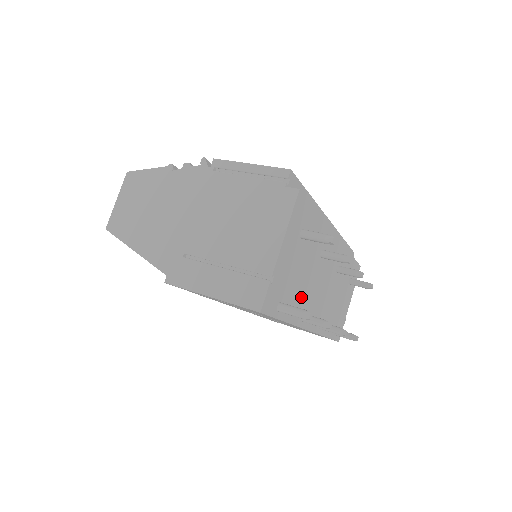
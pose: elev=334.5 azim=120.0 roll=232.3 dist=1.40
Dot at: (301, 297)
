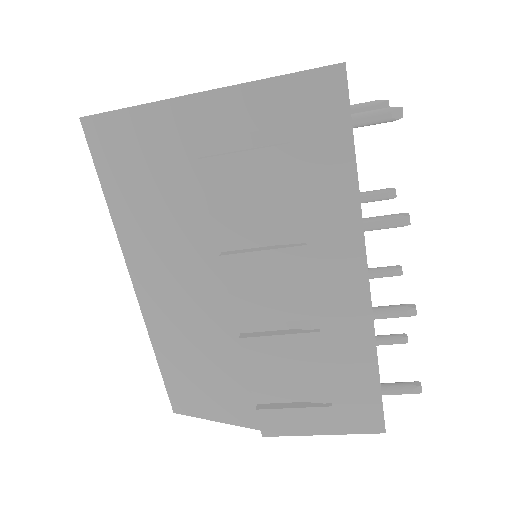
Dot at: occluded
